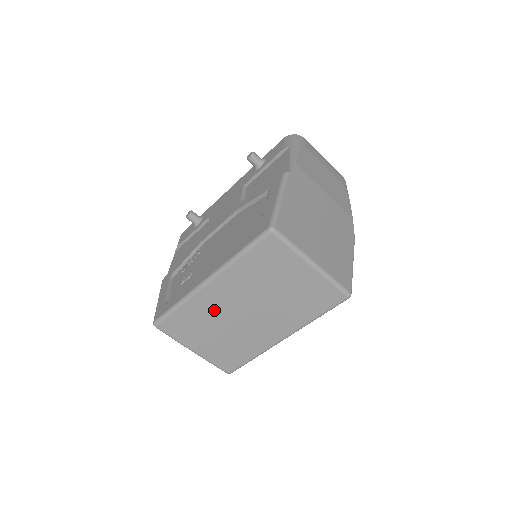
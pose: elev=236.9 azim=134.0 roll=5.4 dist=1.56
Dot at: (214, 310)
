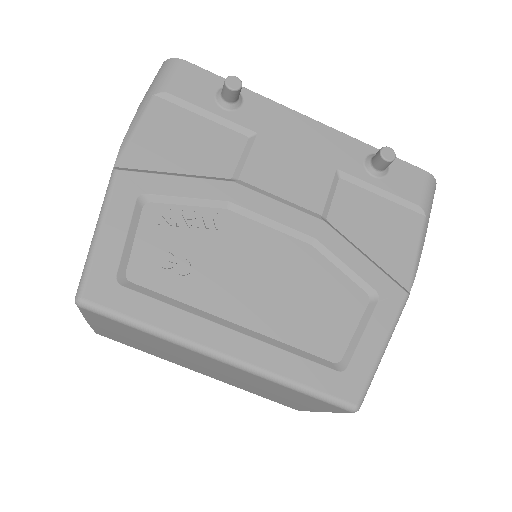
Dot at: (181, 353)
